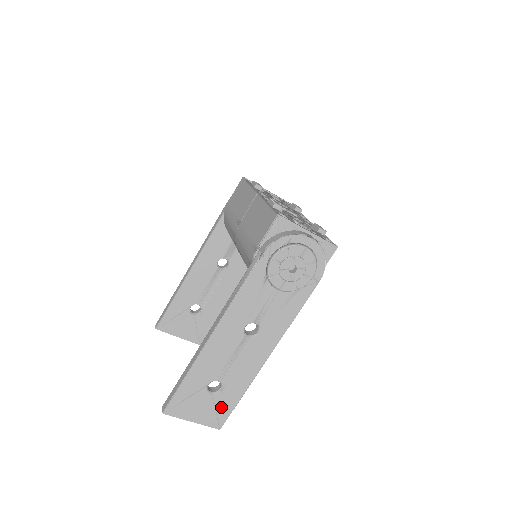
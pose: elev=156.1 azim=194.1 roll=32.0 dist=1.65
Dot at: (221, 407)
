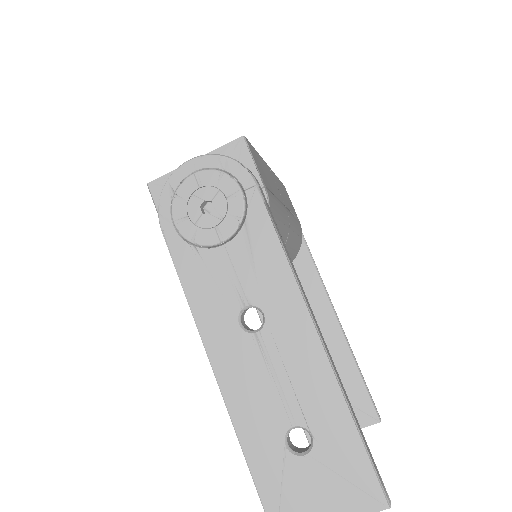
Dot at: (345, 466)
